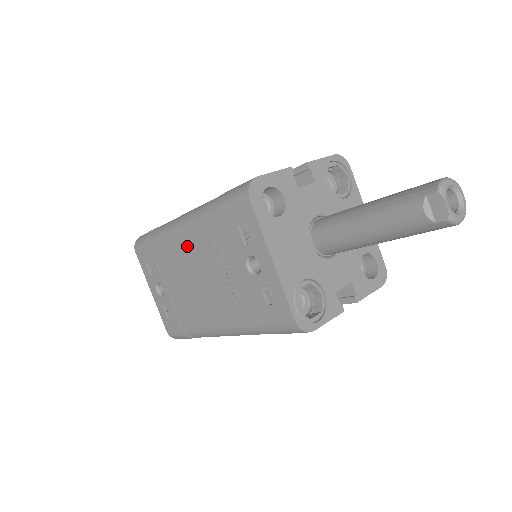
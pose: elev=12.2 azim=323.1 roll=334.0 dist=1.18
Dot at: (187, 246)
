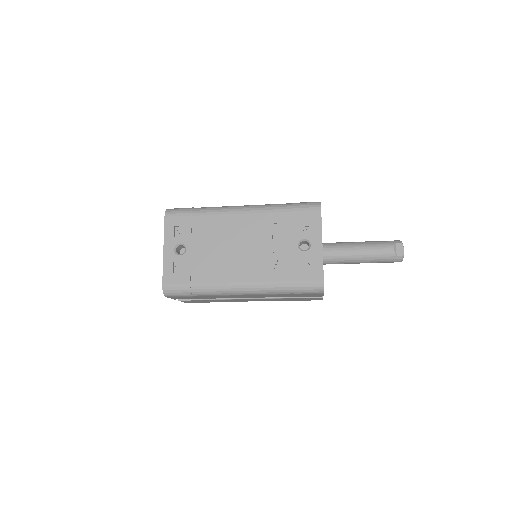
Dot at: (242, 223)
